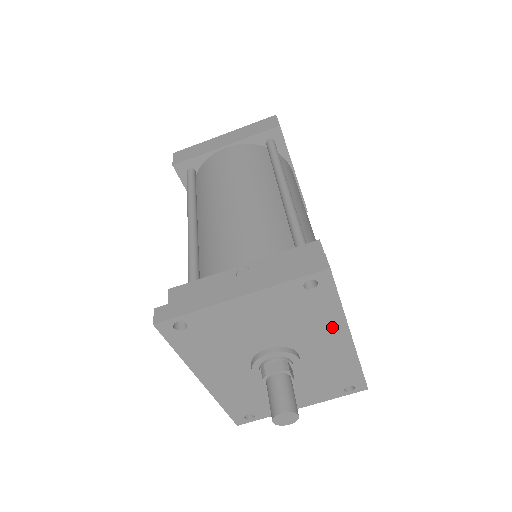
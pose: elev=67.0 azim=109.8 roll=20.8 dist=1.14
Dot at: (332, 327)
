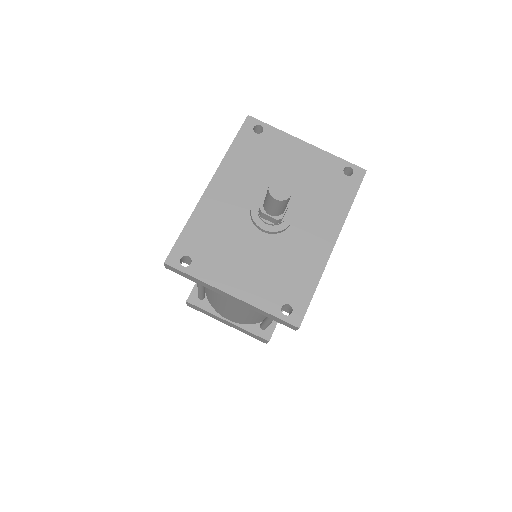
Dot at: (332, 219)
